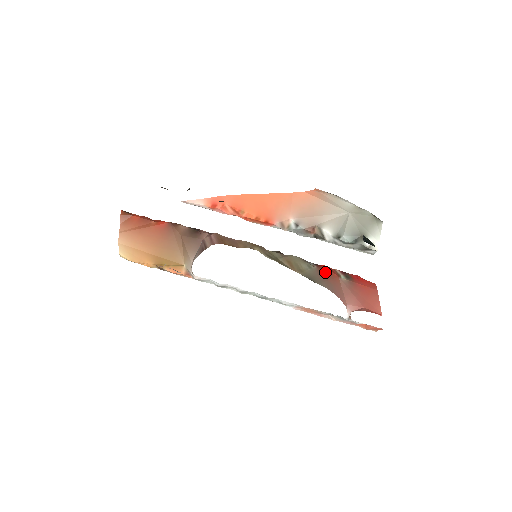
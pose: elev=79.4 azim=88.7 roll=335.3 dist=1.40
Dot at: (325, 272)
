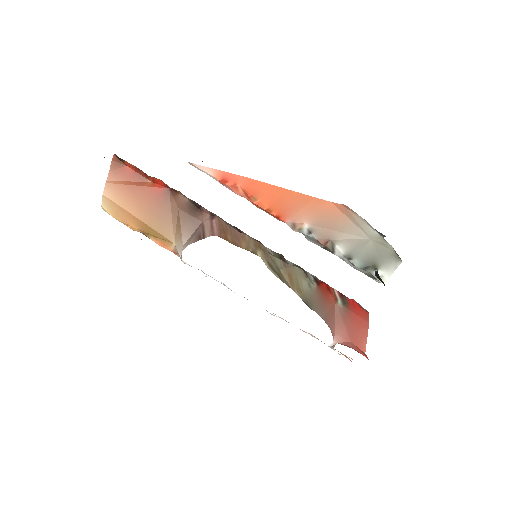
Dot at: (324, 294)
